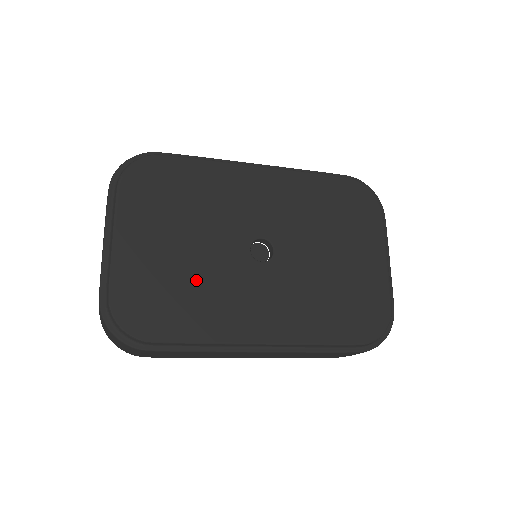
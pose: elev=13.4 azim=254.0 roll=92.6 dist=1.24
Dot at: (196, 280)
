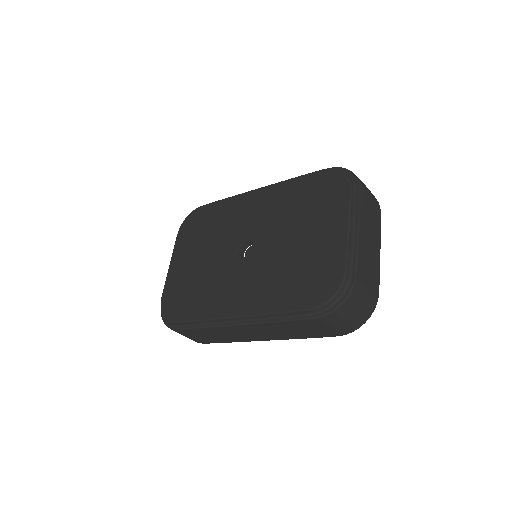
Dot at: (203, 279)
